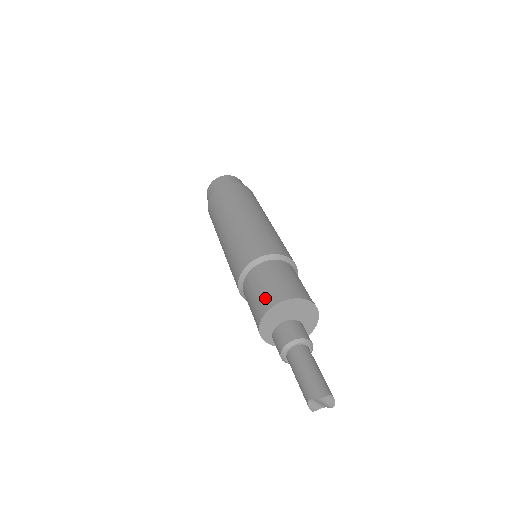
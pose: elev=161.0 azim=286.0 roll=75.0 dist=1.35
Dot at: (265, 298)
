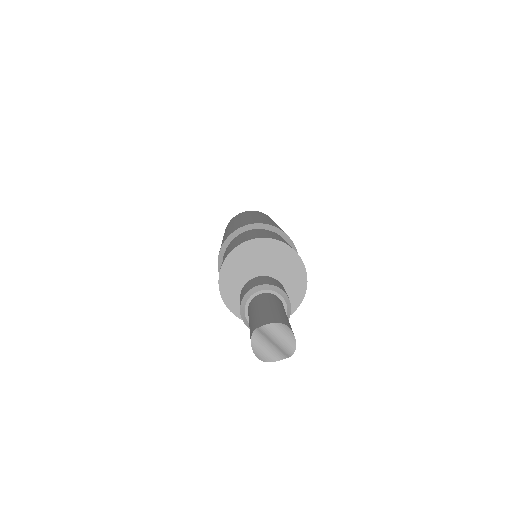
Dot at: (231, 248)
